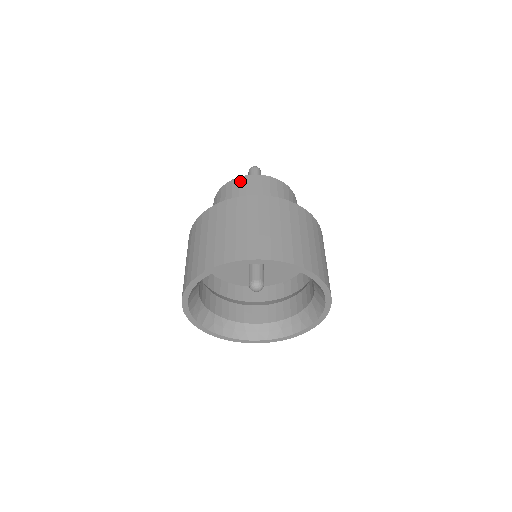
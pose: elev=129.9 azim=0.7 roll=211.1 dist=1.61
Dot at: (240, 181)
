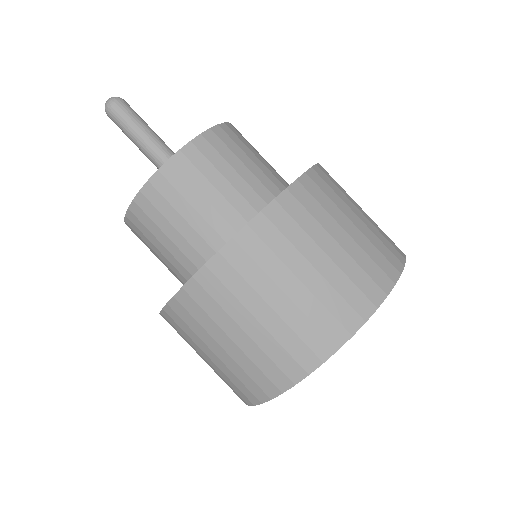
Dot at: (168, 178)
